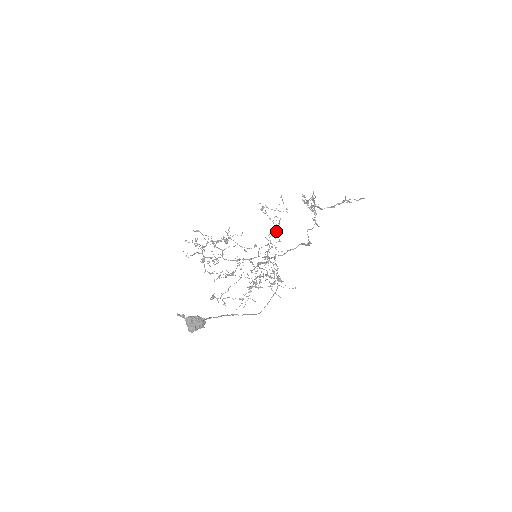
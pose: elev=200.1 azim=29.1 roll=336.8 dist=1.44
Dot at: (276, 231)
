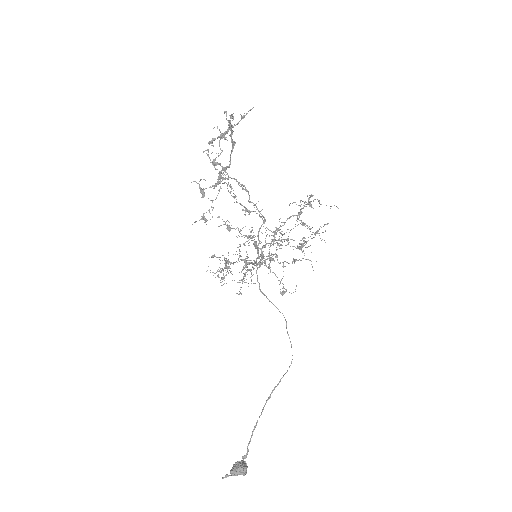
Dot at: occluded
